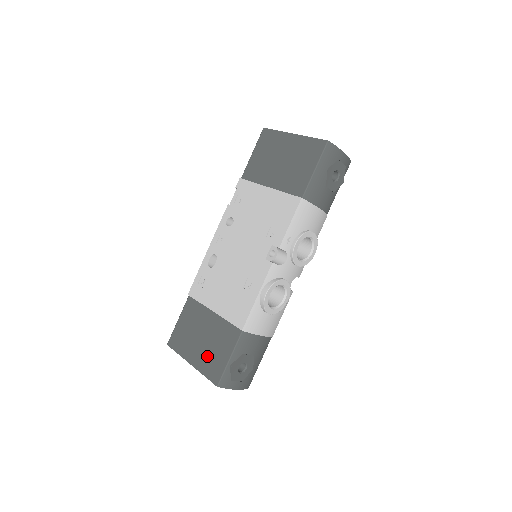
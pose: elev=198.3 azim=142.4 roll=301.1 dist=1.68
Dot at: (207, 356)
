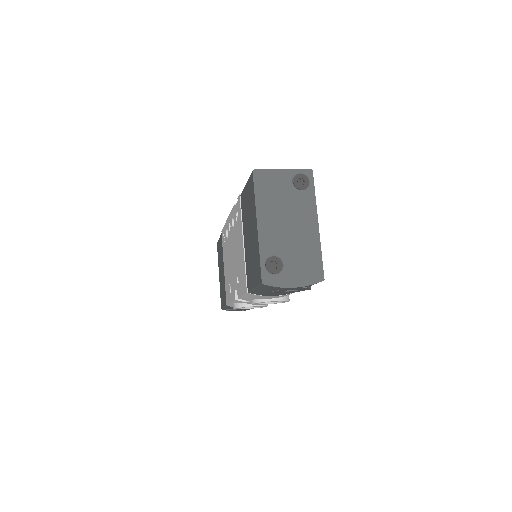
Dot at: (221, 286)
